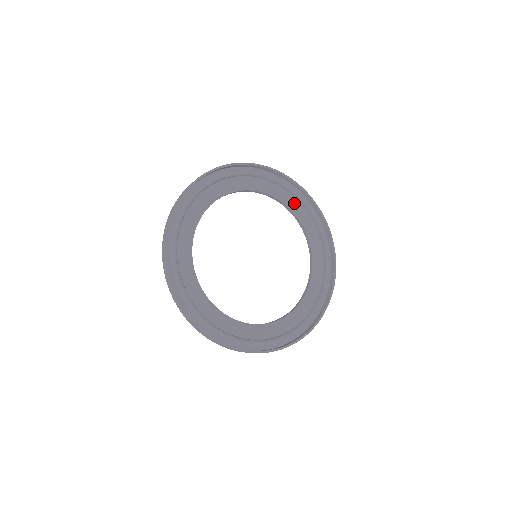
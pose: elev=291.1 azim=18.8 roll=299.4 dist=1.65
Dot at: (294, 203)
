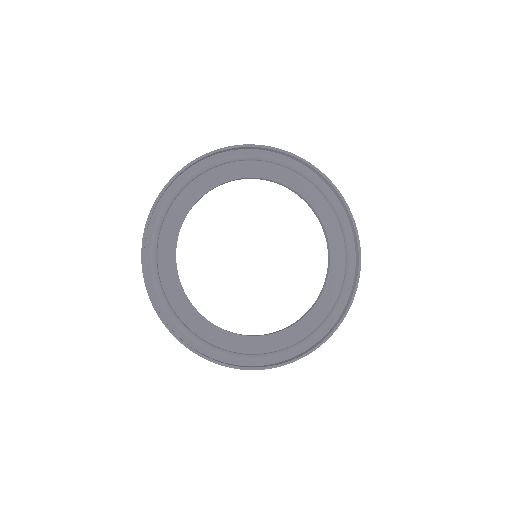
Dot at: (339, 256)
